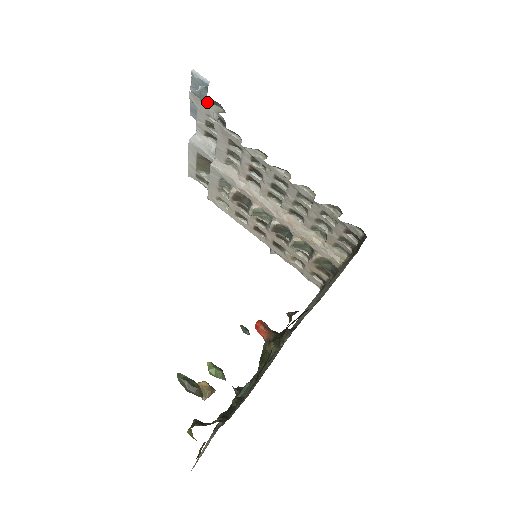
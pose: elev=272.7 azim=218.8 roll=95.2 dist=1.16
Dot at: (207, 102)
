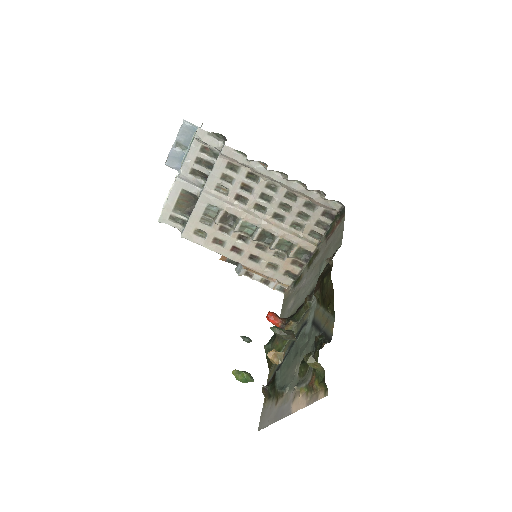
Dot at: (212, 134)
